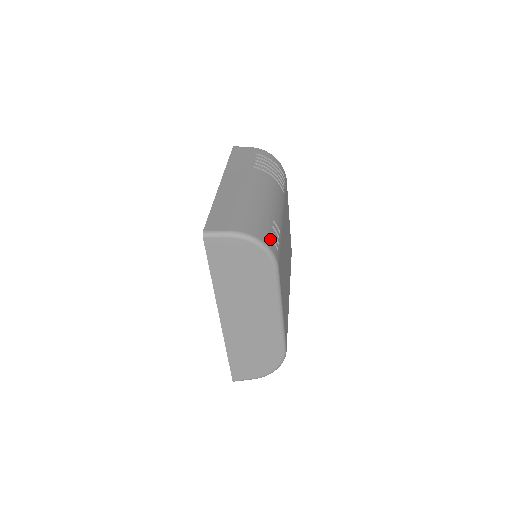
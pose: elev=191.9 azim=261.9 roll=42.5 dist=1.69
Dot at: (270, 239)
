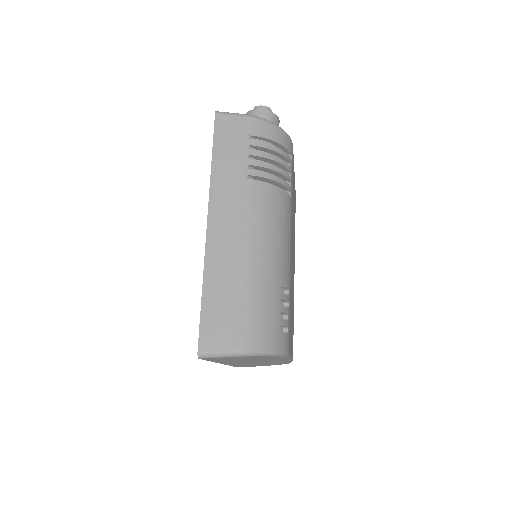
Dot at: (279, 332)
